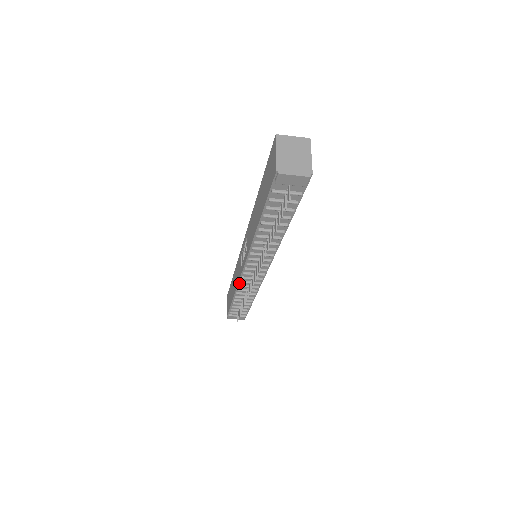
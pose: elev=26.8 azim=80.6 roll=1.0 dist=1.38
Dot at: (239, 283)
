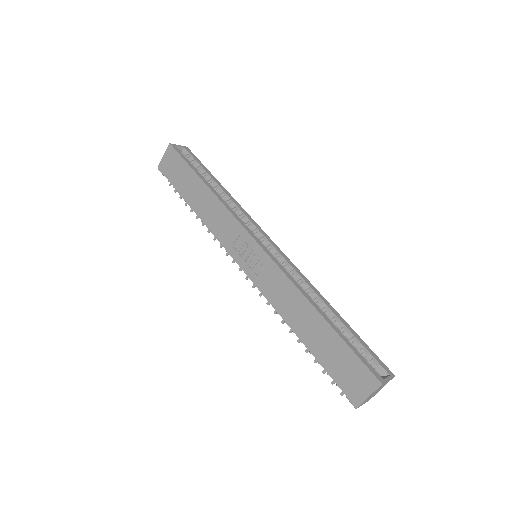
Dot at: (217, 238)
